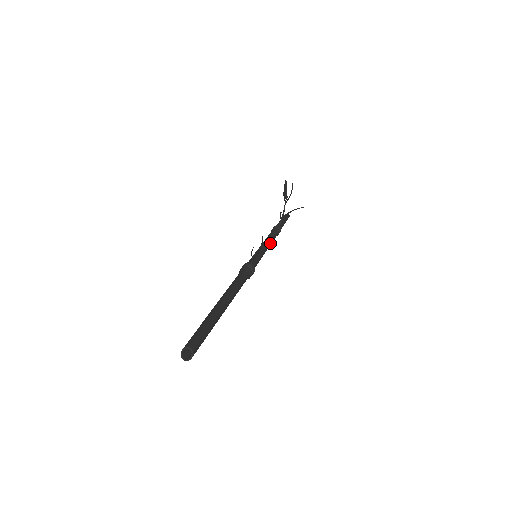
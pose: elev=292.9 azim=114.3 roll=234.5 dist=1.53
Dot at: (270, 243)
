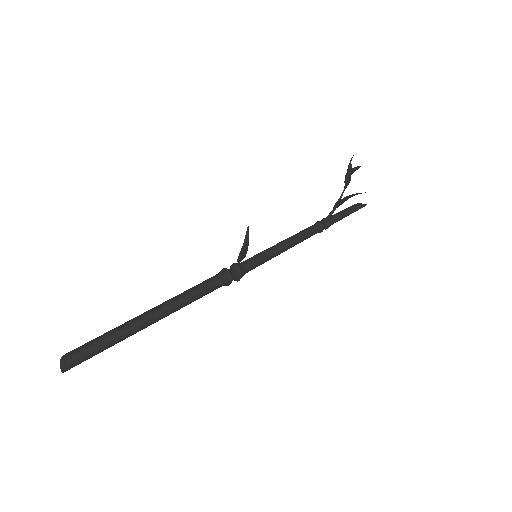
Dot at: (295, 241)
